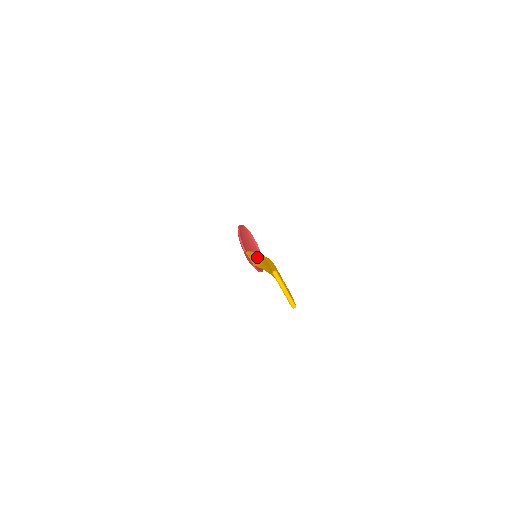
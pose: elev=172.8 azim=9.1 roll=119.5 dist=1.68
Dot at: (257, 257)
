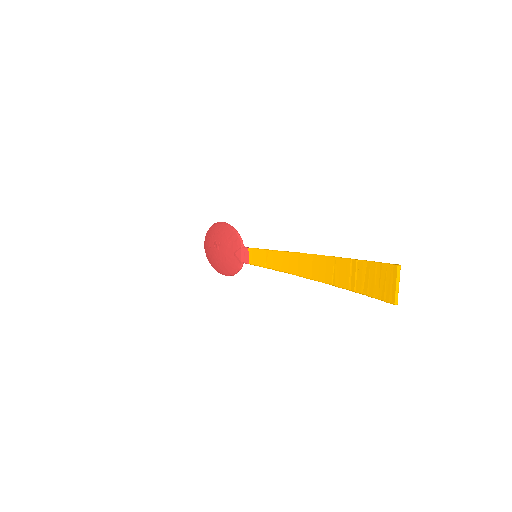
Dot at: (282, 255)
